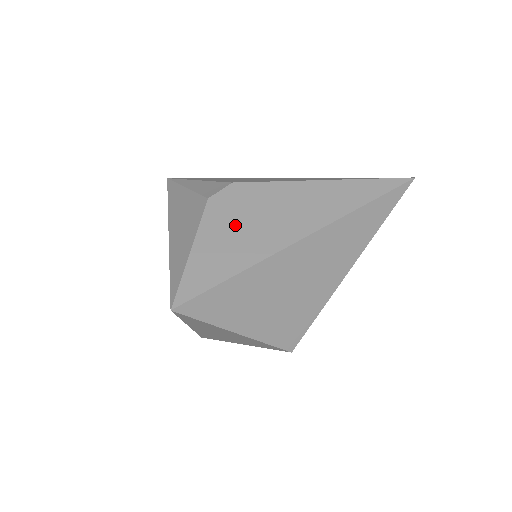
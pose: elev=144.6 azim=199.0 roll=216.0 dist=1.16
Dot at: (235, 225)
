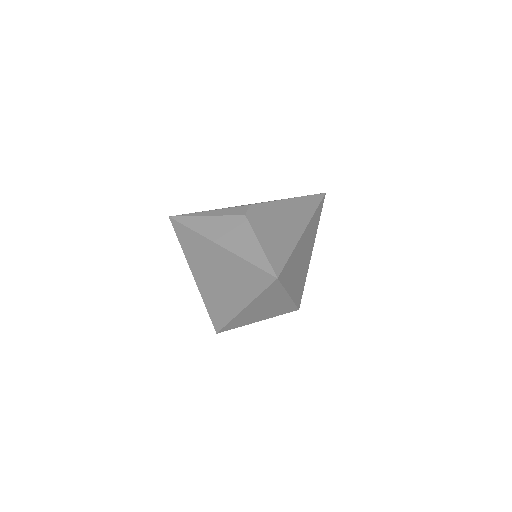
Dot at: (270, 227)
